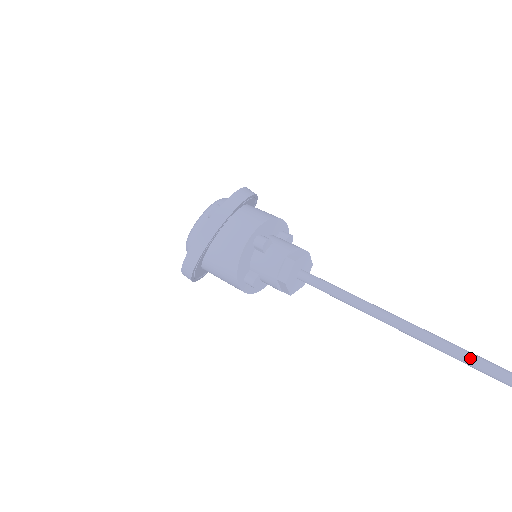
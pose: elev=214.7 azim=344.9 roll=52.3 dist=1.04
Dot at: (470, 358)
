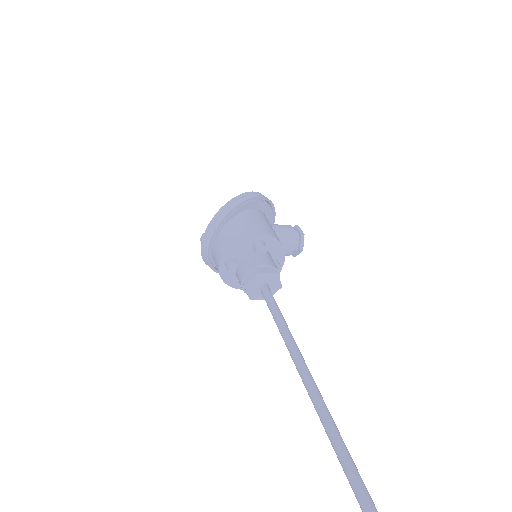
Dot at: (317, 412)
